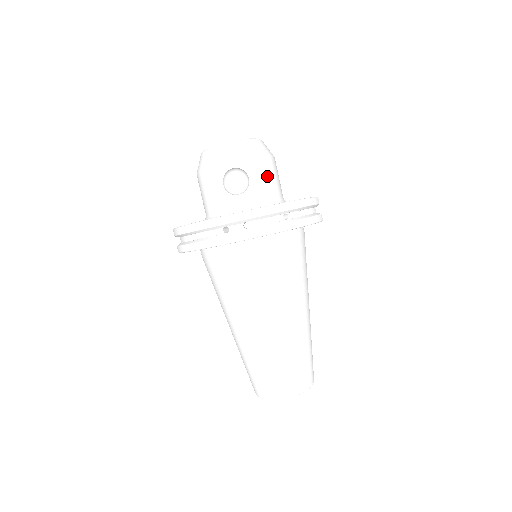
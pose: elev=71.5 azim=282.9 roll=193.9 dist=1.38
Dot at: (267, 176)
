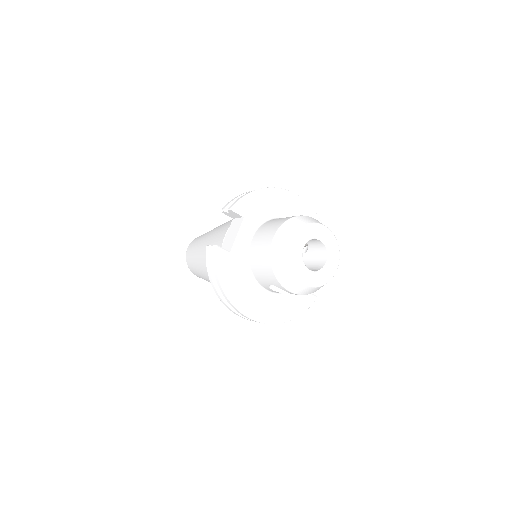
Dot at: occluded
